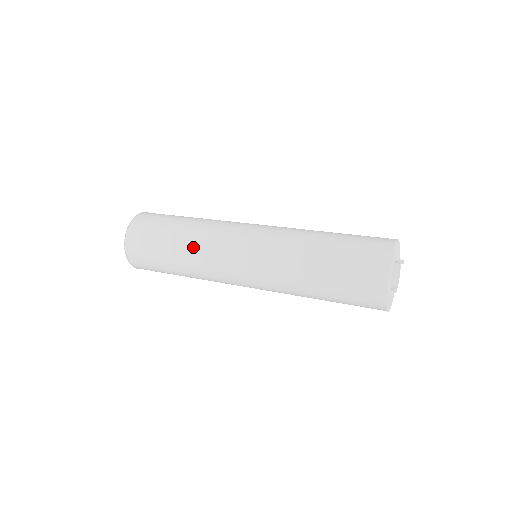
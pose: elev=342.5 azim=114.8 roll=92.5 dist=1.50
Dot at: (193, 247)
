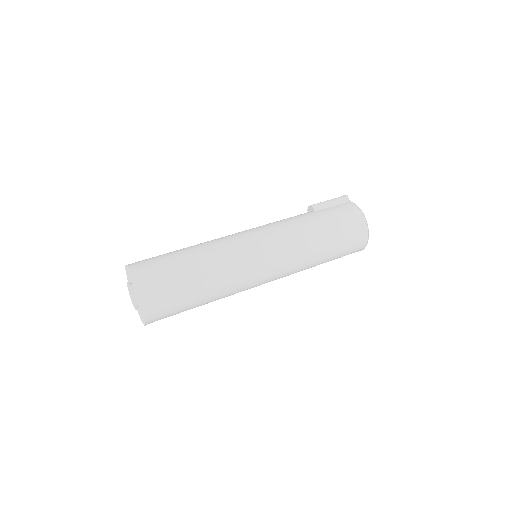
Dot at: occluded
